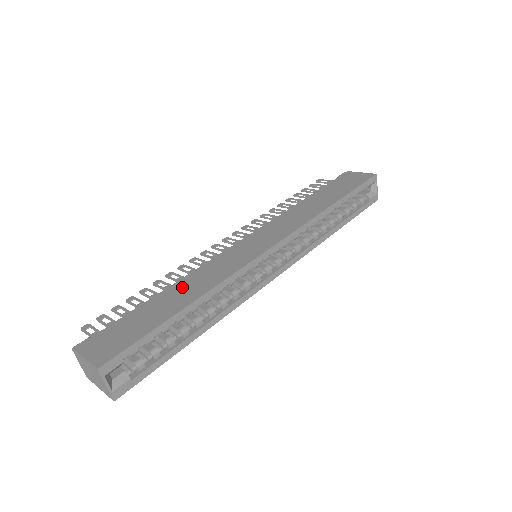
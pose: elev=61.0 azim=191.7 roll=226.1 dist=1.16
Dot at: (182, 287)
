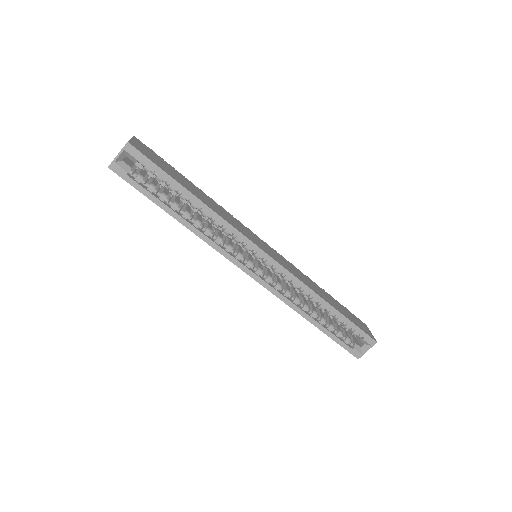
Dot at: (207, 197)
